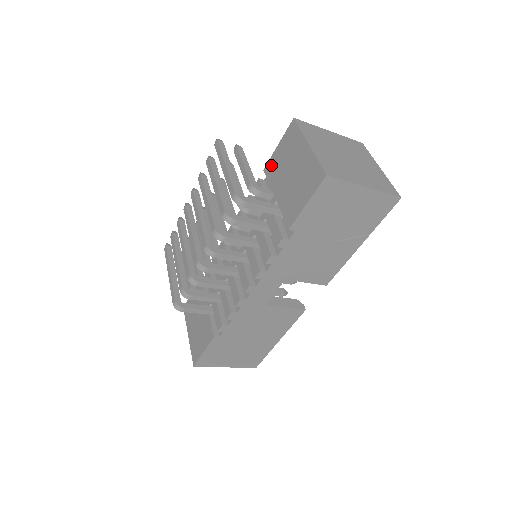
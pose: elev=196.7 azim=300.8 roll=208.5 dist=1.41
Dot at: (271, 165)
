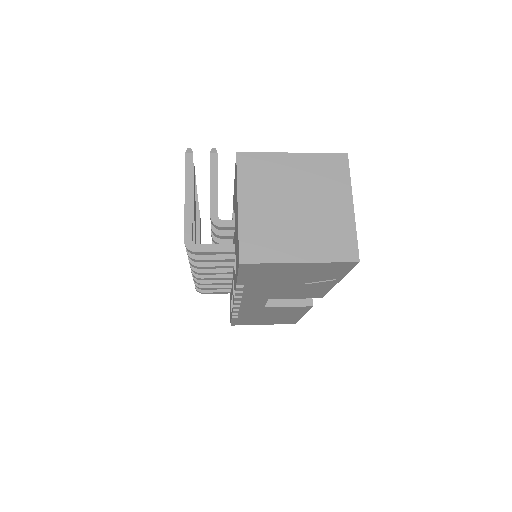
Dot at: (234, 191)
